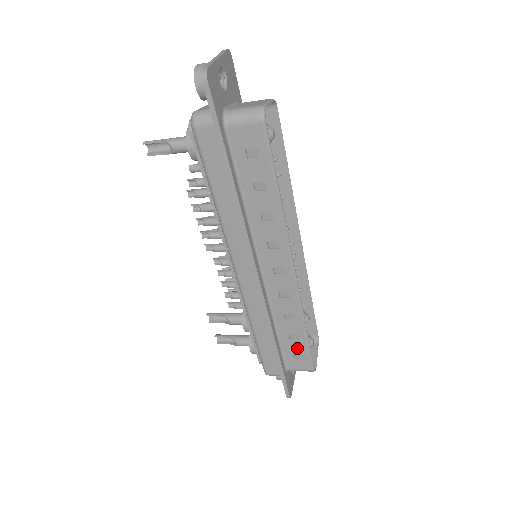
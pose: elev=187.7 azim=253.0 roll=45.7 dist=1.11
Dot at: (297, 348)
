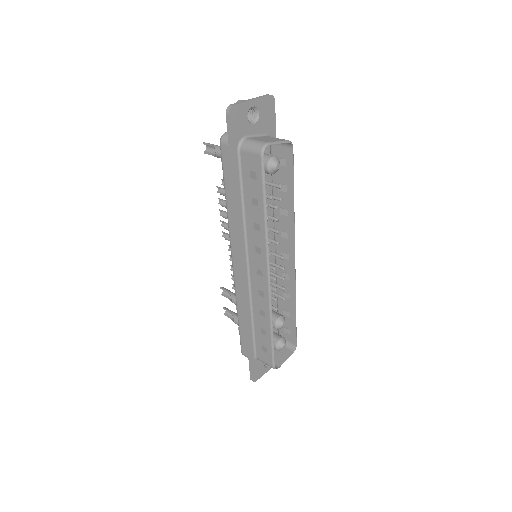
Dot at: (264, 342)
